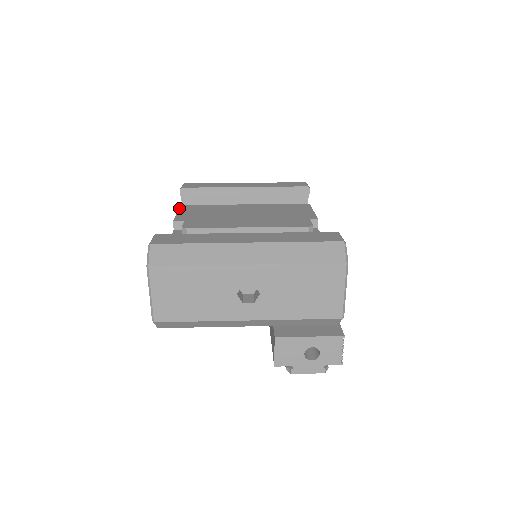
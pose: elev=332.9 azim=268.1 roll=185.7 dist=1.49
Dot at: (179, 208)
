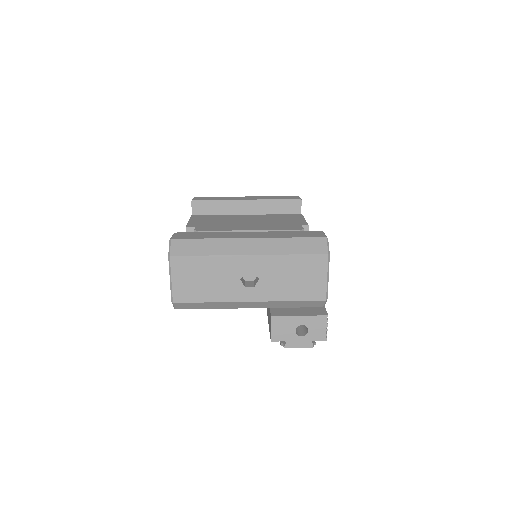
Dot at: (190, 217)
